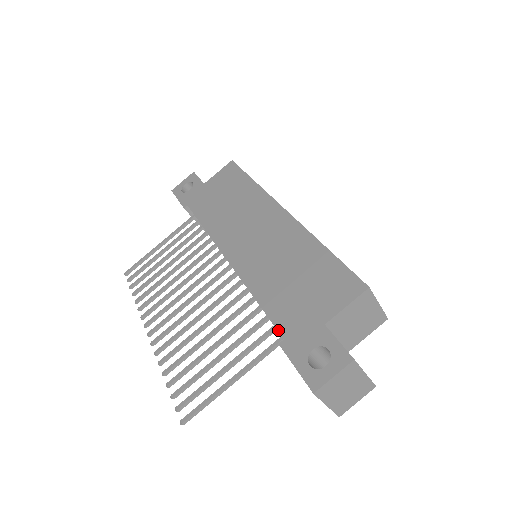
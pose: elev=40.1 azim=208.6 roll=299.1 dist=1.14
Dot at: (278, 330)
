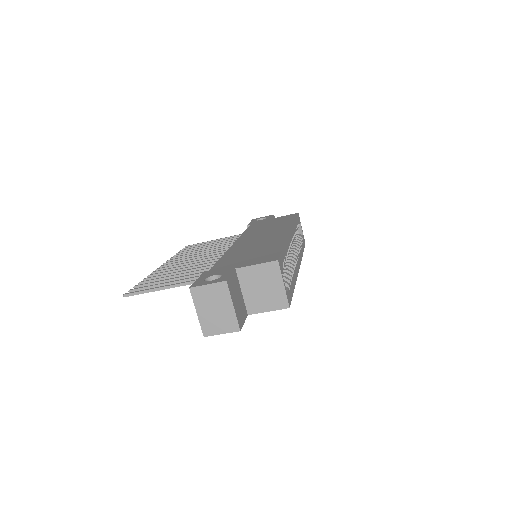
Dot at: (212, 267)
